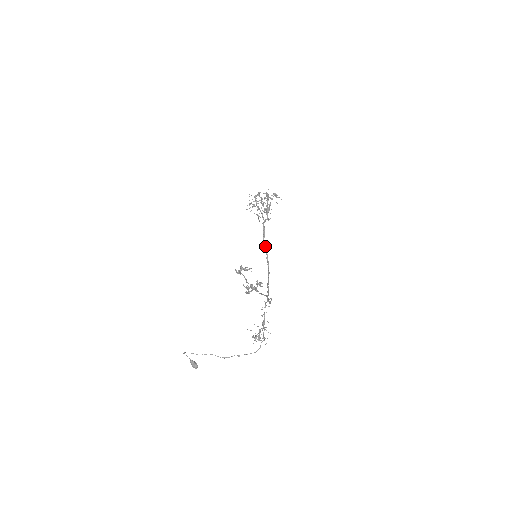
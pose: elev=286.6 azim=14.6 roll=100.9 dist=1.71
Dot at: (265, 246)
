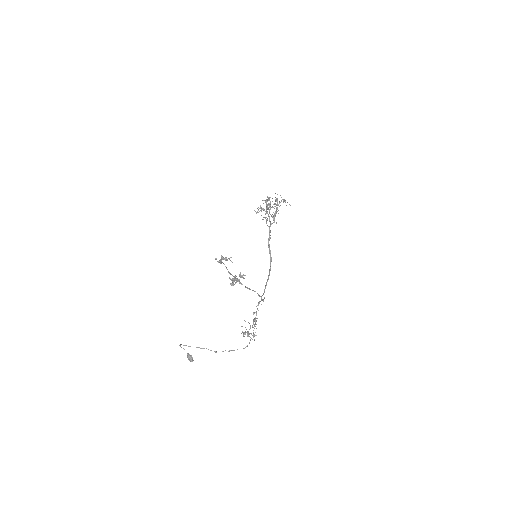
Dot at: (269, 249)
